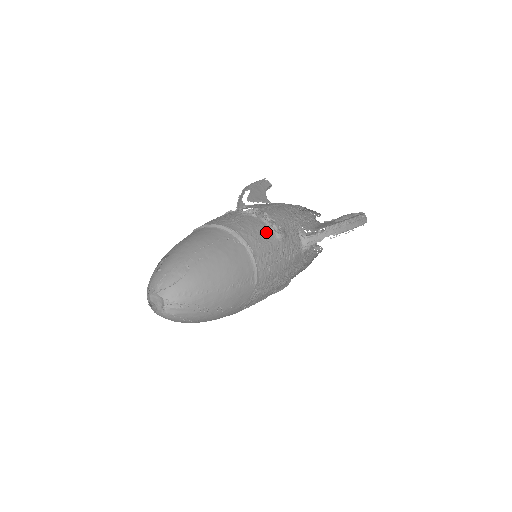
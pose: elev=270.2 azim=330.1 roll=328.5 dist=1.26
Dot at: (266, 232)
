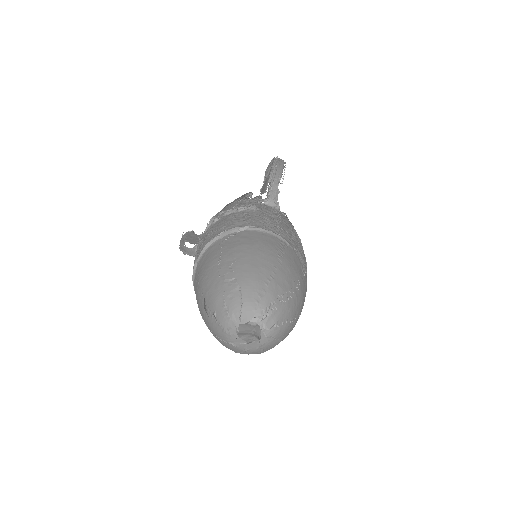
Dot at: (241, 214)
